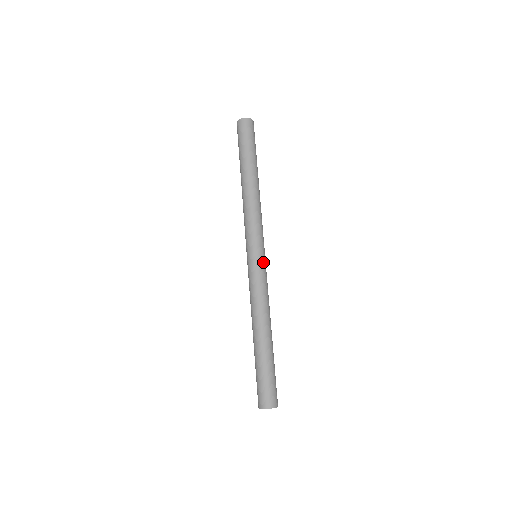
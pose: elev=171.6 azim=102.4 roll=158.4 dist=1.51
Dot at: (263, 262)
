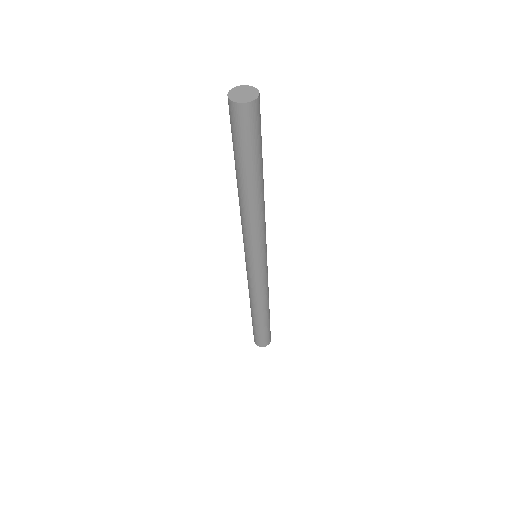
Dot at: (259, 270)
